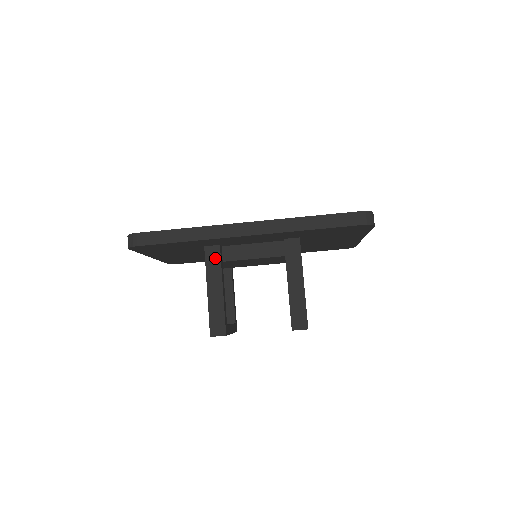
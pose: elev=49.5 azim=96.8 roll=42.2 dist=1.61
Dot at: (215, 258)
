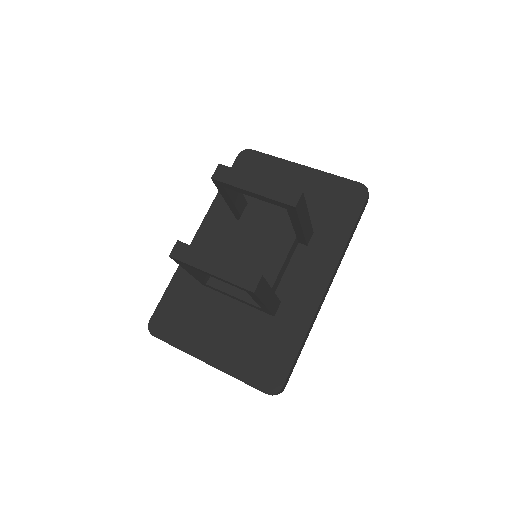
Dot at: occluded
